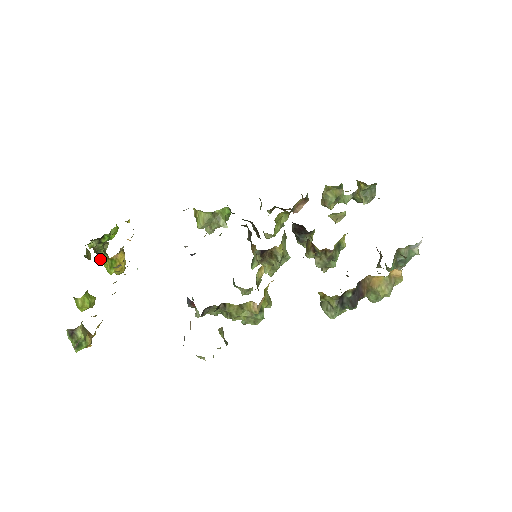
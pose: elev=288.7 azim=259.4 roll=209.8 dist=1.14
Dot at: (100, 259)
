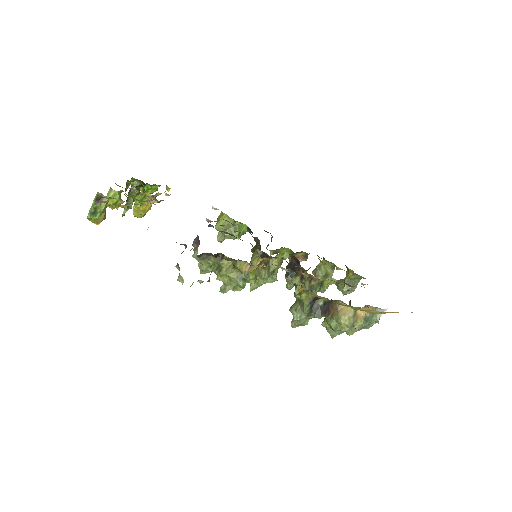
Dot at: (125, 204)
